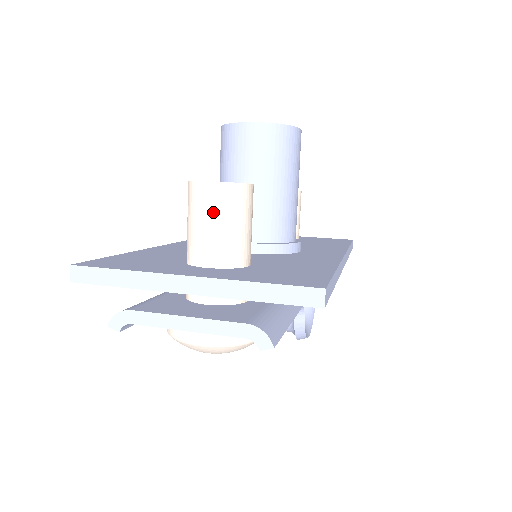
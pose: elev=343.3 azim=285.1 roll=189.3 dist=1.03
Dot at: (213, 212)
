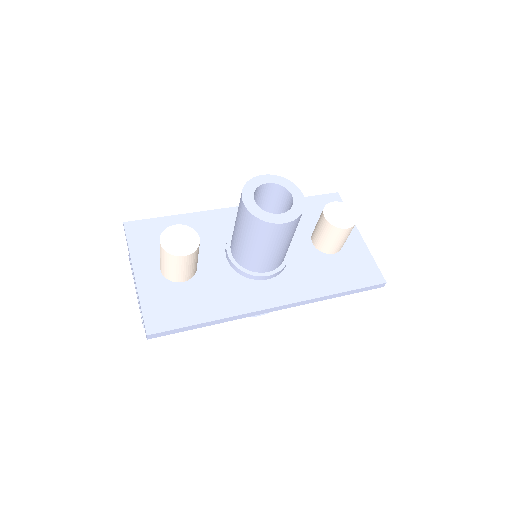
Dot at: (161, 255)
